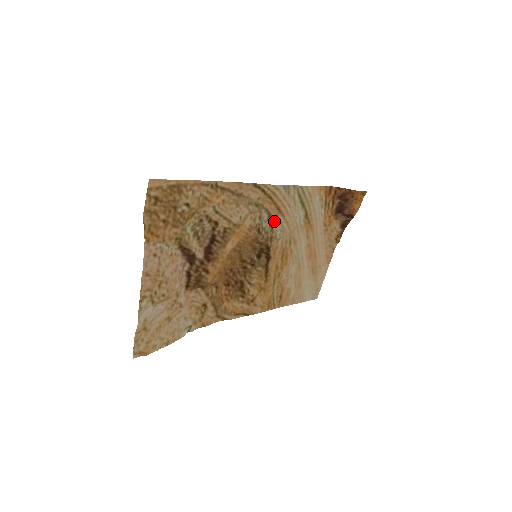
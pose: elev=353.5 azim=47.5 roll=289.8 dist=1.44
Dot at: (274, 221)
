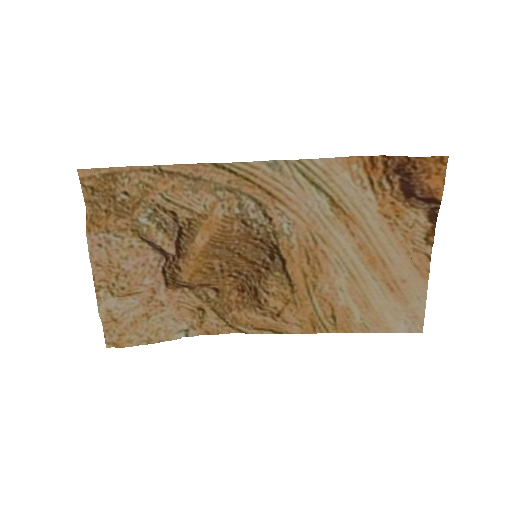
Dot at: (270, 211)
